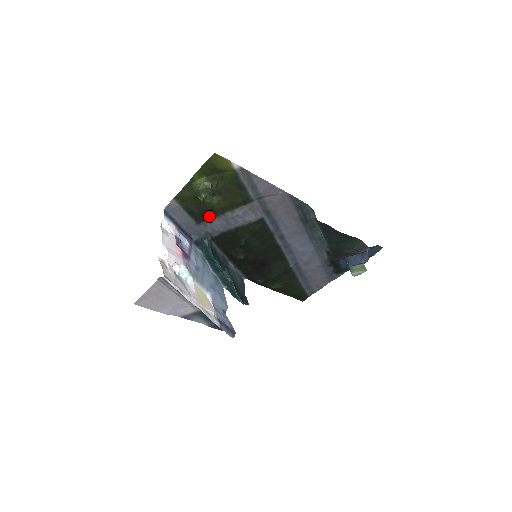
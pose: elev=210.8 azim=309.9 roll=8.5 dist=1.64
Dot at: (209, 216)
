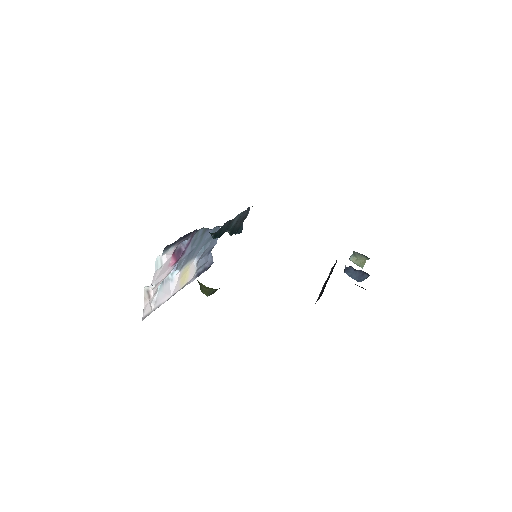
Dot at: occluded
